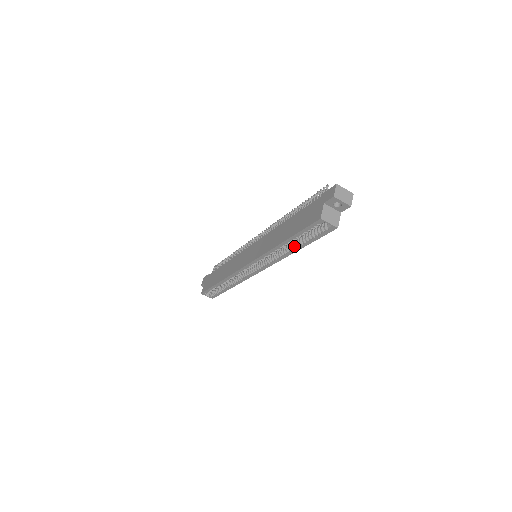
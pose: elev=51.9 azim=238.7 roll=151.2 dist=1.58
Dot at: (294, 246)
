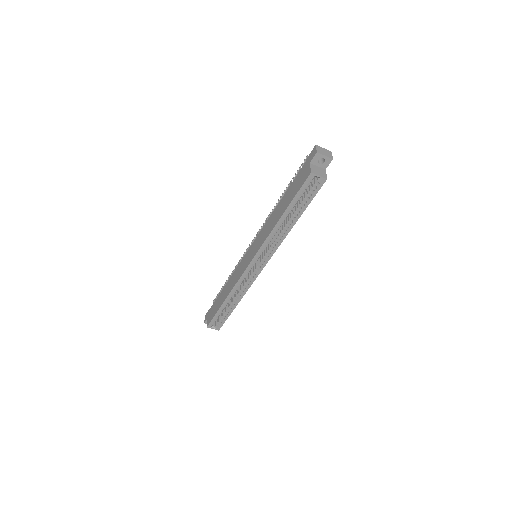
Dot at: (292, 219)
